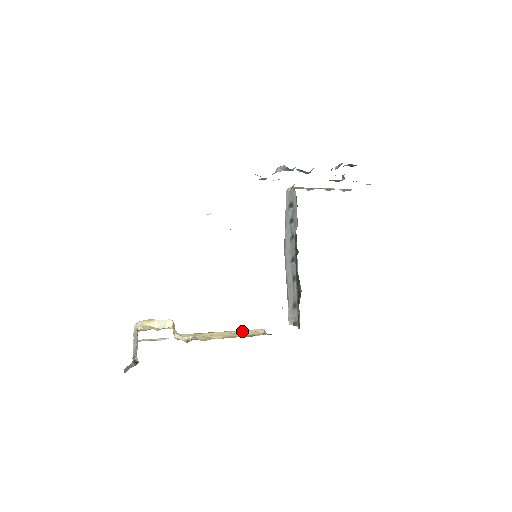
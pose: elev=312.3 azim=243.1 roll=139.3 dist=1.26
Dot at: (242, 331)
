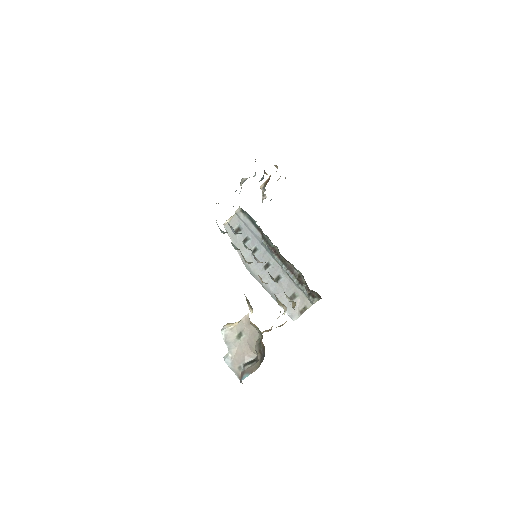
Dot at: occluded
